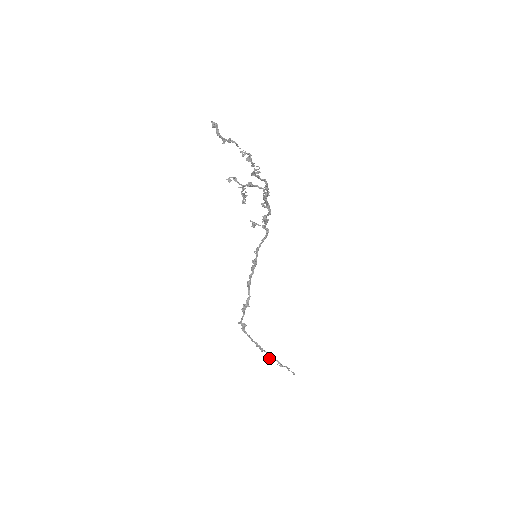
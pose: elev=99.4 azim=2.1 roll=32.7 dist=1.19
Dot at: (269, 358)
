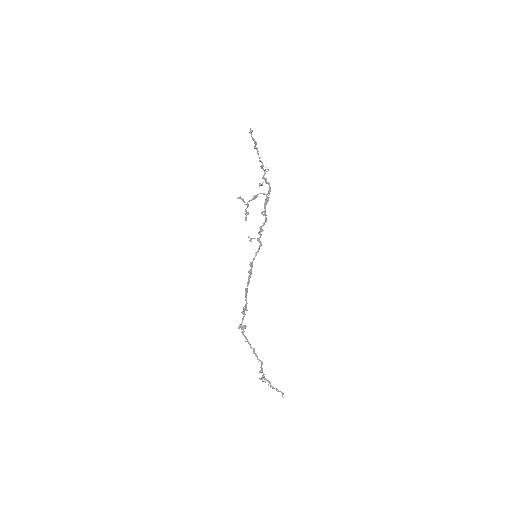
Dot at: (262, 372)
